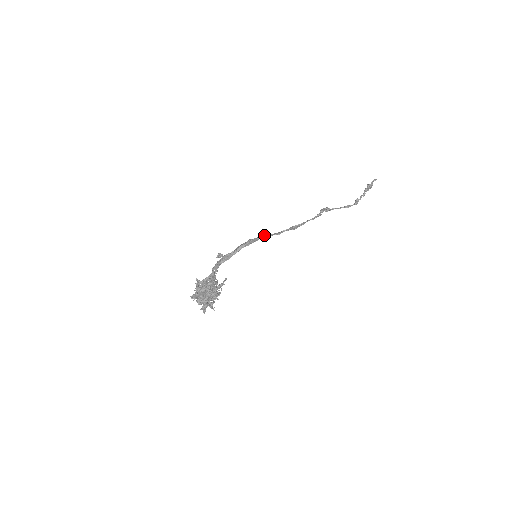
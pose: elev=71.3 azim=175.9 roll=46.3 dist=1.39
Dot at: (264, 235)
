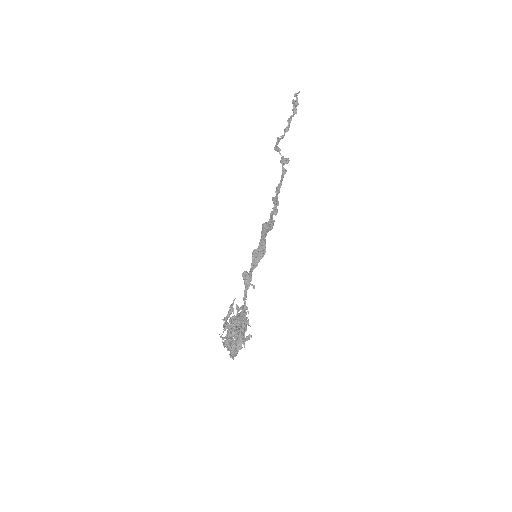
Dot at: (268, 228)
